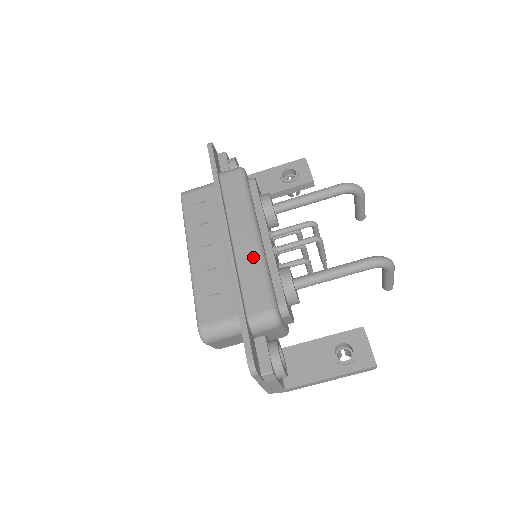
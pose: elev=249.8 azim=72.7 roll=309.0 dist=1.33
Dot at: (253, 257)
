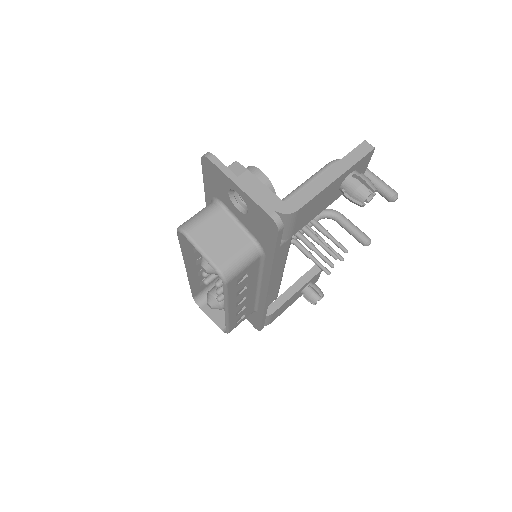
Dot at: occluded
